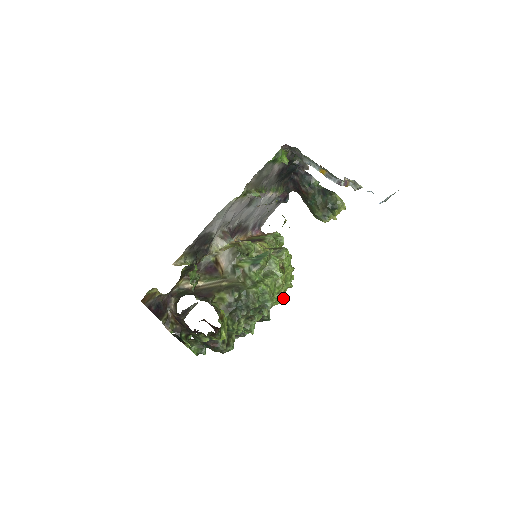
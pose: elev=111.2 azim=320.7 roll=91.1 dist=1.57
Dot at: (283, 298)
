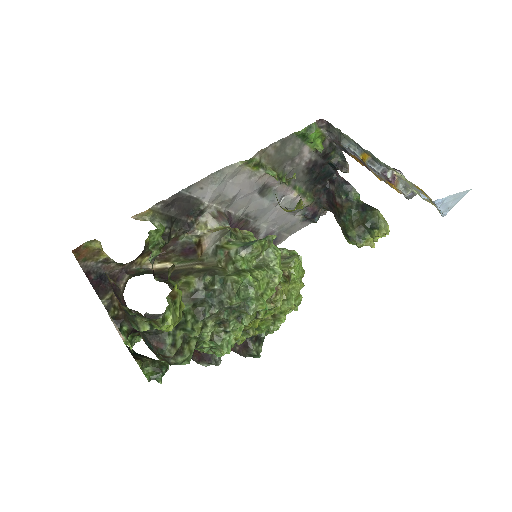
Dot at: (281, 323)
